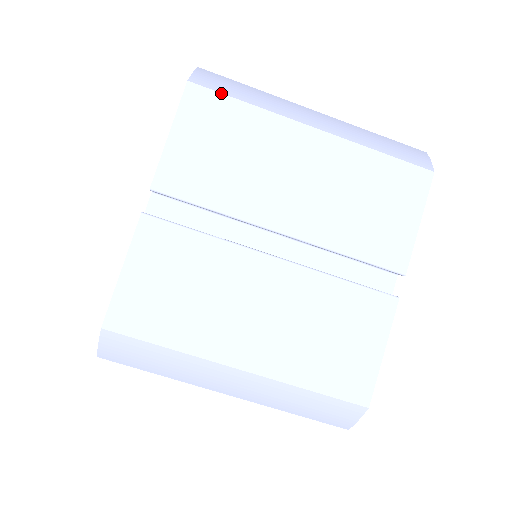
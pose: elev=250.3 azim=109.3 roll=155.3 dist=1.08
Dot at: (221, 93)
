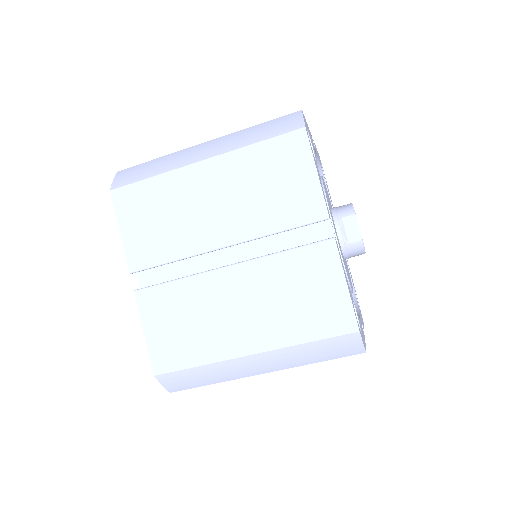
Dot at: (133, 183)
